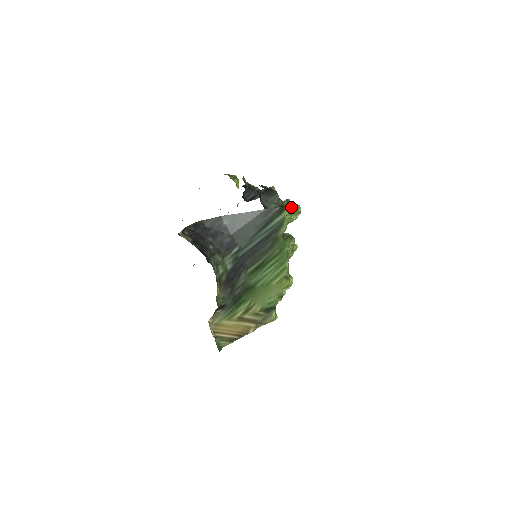
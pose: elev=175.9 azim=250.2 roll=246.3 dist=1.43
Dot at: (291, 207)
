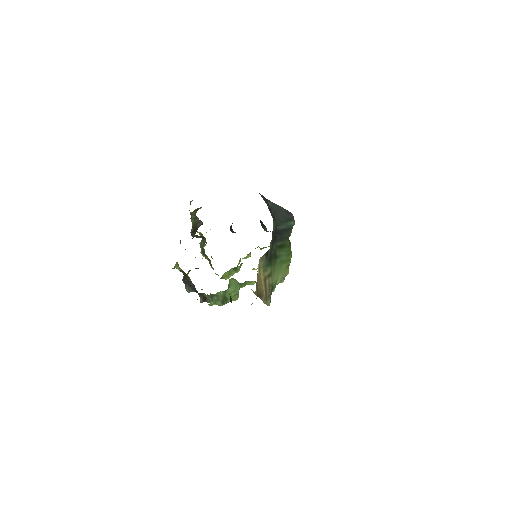
Dot at: occluded
